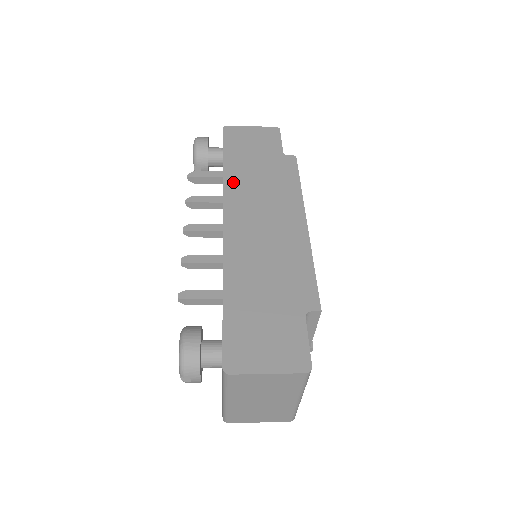
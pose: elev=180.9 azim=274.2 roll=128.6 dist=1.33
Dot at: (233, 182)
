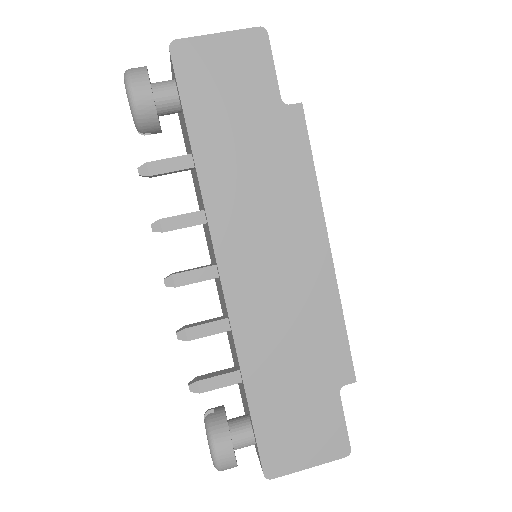
Dot at: (216, 189)
